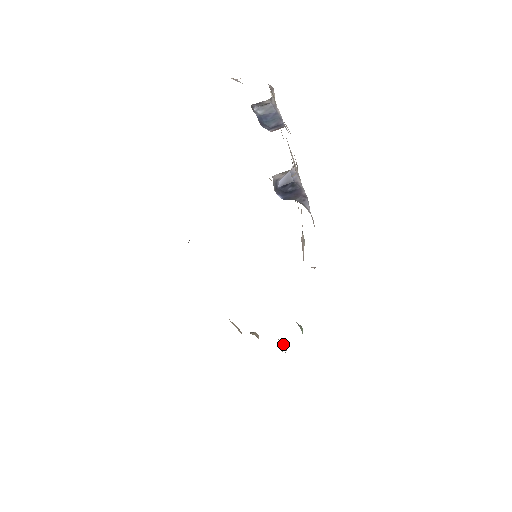
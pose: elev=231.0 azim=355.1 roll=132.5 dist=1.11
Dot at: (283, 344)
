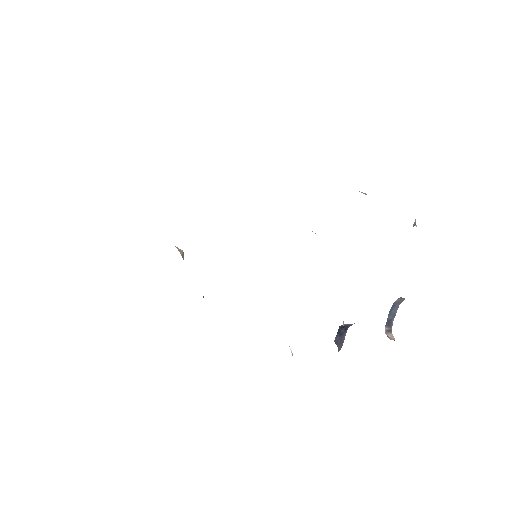
Dot at: occluded
